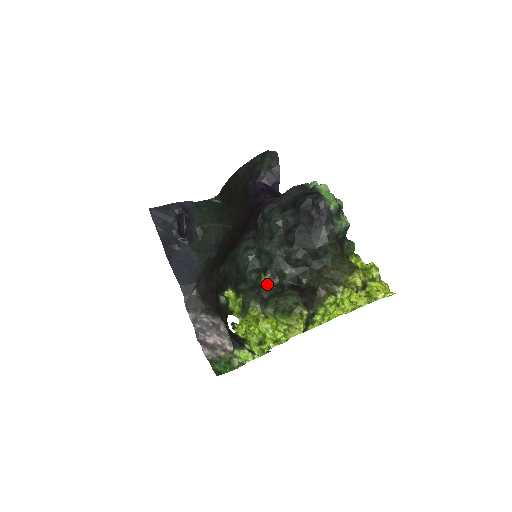
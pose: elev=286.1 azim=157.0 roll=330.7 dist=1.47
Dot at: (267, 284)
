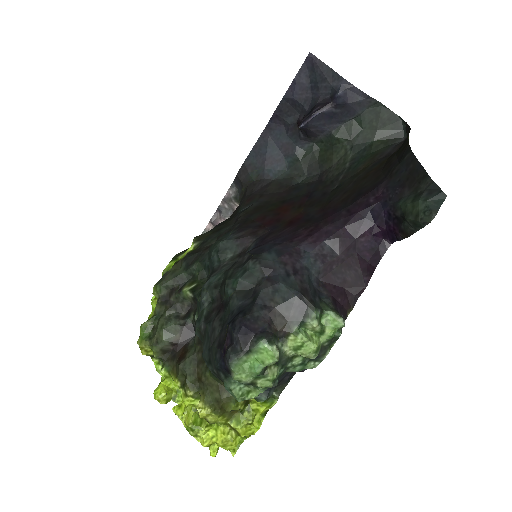
Dot at: (183, 296)
